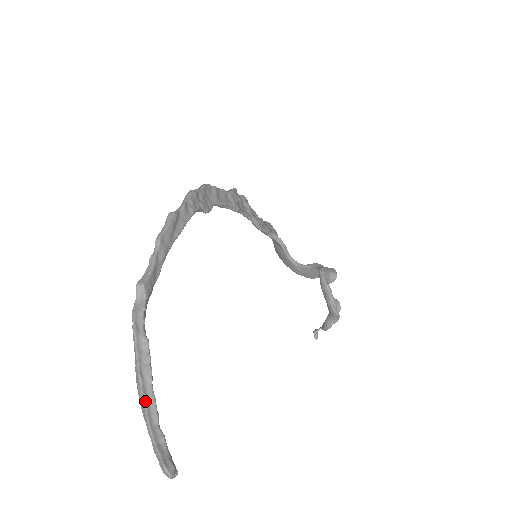
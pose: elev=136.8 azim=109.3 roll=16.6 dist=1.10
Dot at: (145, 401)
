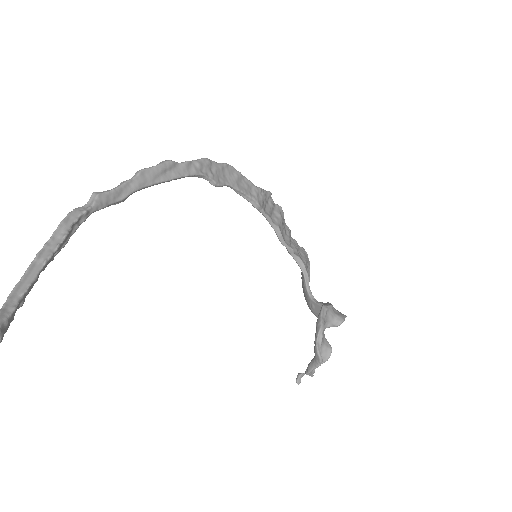
Dot at: (25, 274)
